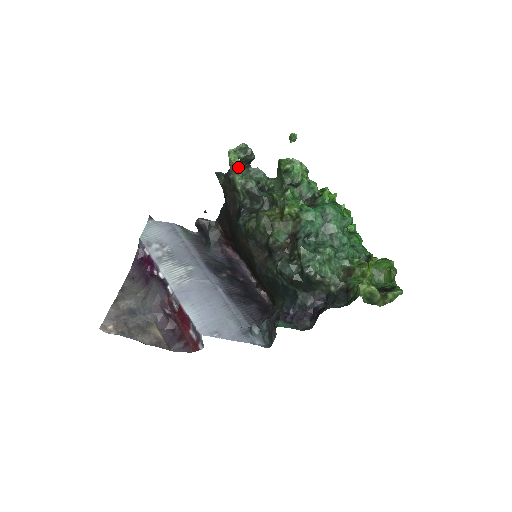
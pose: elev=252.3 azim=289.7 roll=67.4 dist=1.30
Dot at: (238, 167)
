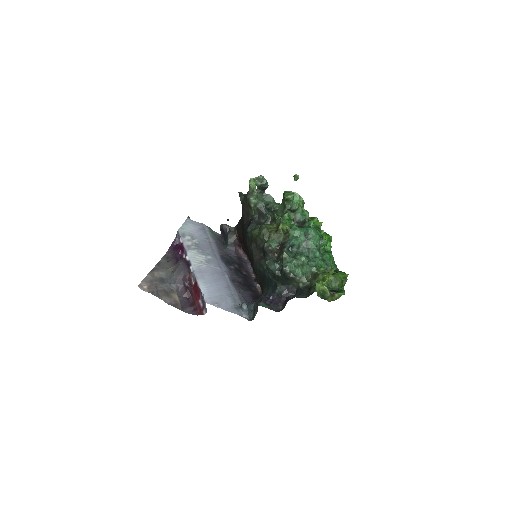
Dot at: (254, 191)
